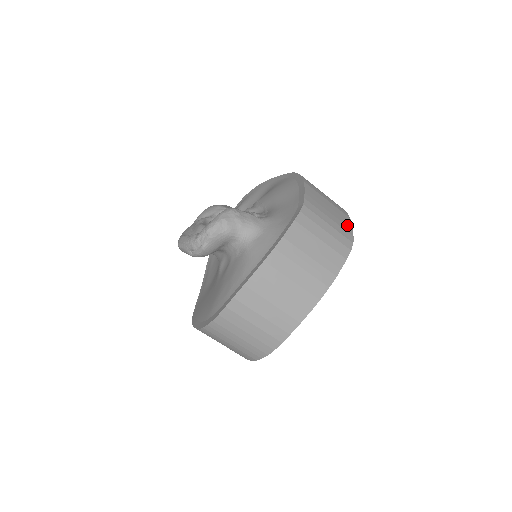
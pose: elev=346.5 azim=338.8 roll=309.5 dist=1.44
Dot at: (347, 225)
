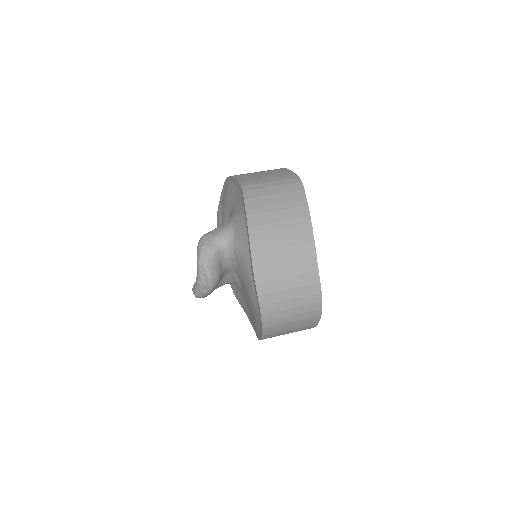
Dot at: (286, 172)
